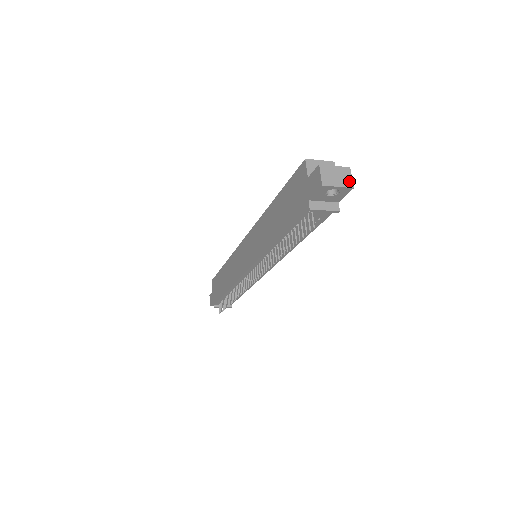
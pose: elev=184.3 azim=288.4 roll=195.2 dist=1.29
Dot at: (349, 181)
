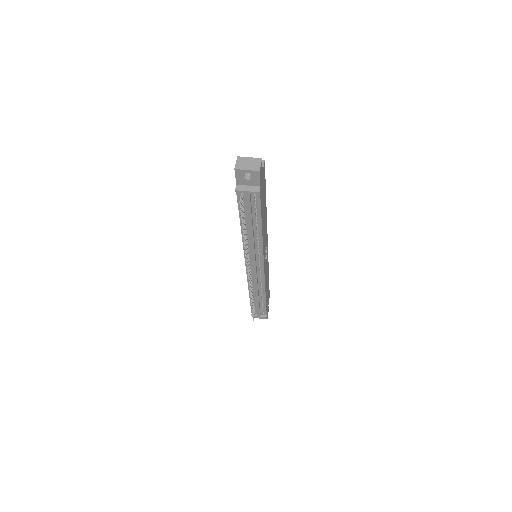
Dot at: (257, 167)
